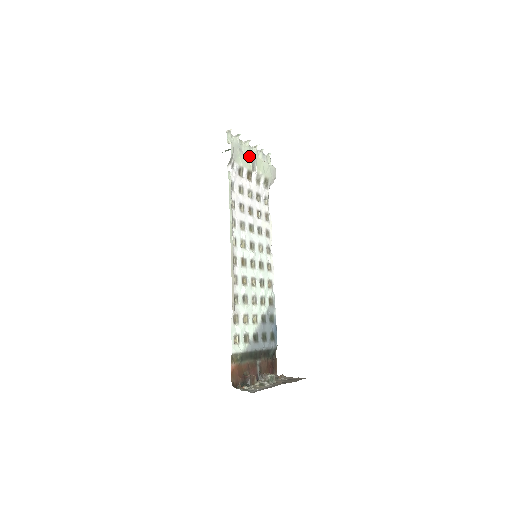
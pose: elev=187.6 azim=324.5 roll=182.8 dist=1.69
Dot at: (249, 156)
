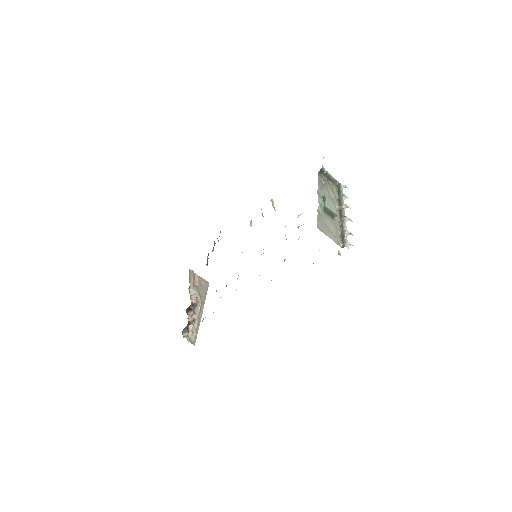
Dot at: occluded
